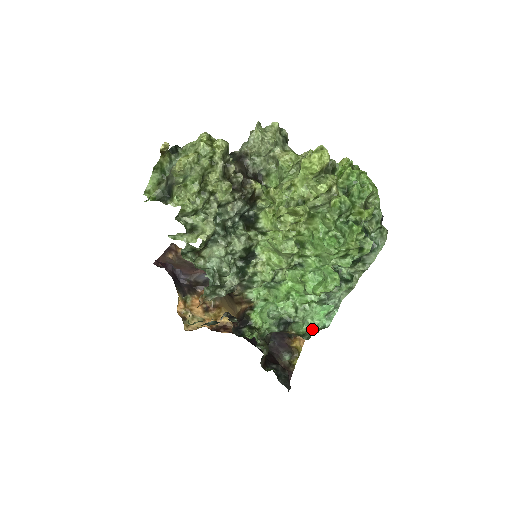
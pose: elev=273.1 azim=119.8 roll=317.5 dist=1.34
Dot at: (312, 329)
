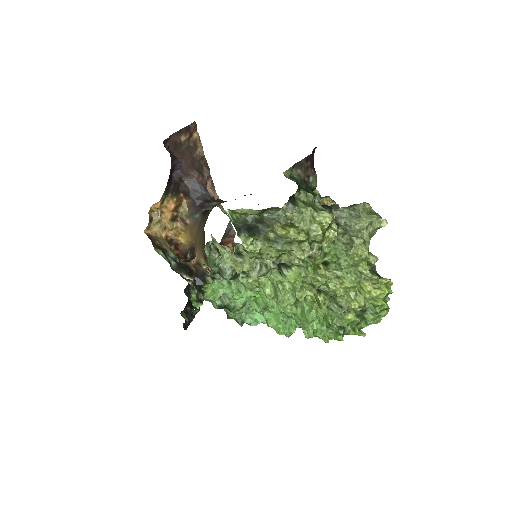
Dot at: (240, 321)
